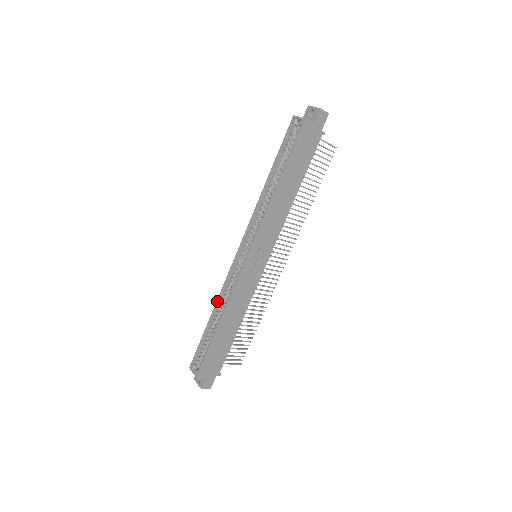
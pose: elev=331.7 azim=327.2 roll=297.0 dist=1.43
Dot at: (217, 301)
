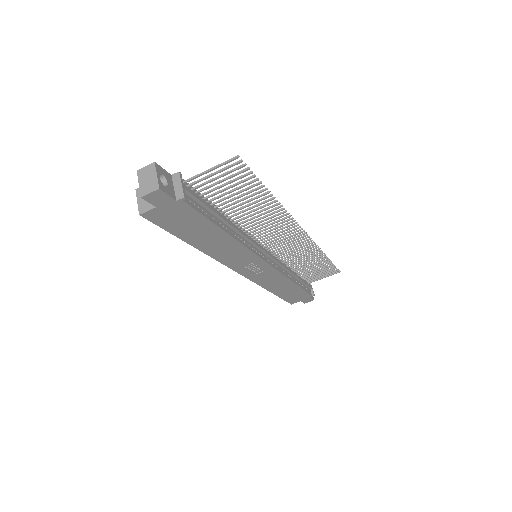
Dot at: occluded
